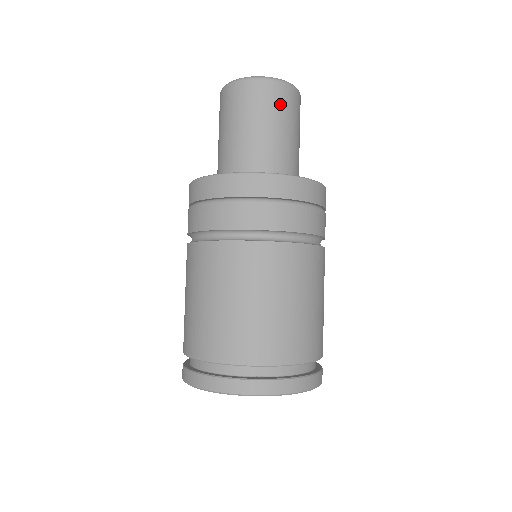
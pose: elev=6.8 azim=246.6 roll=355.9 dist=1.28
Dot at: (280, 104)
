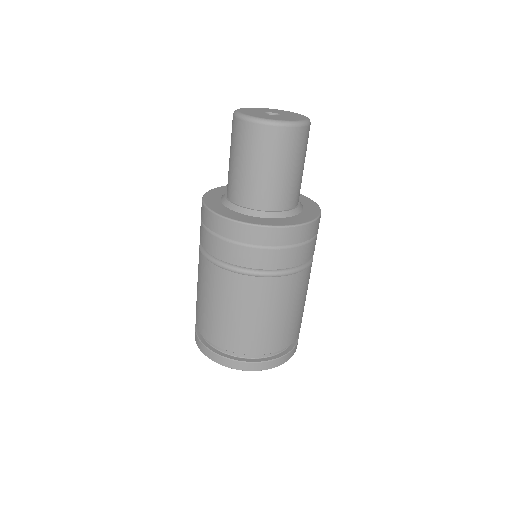
Dot at: (278, 148)
